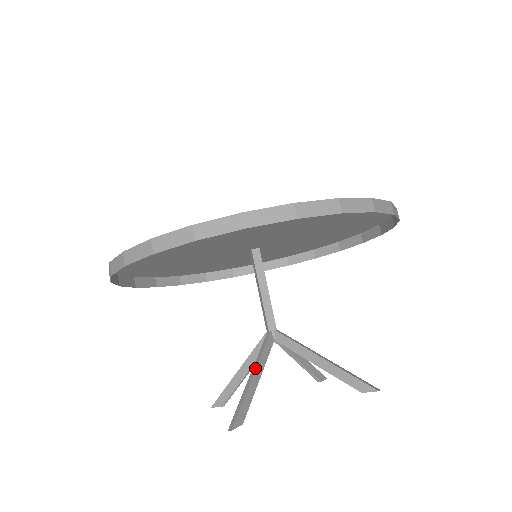
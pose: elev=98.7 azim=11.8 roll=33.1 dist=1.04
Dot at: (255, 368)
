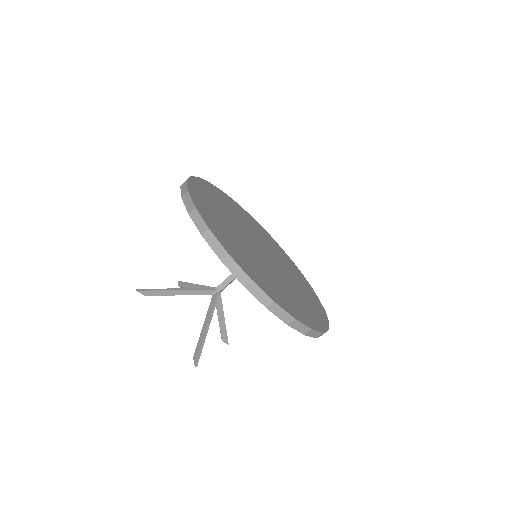
Dot at: (183, 289)
